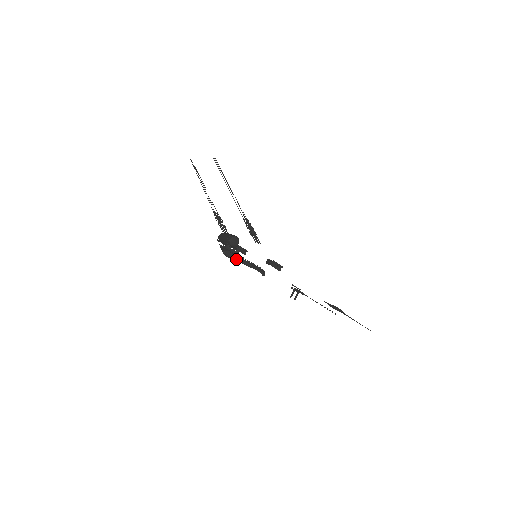
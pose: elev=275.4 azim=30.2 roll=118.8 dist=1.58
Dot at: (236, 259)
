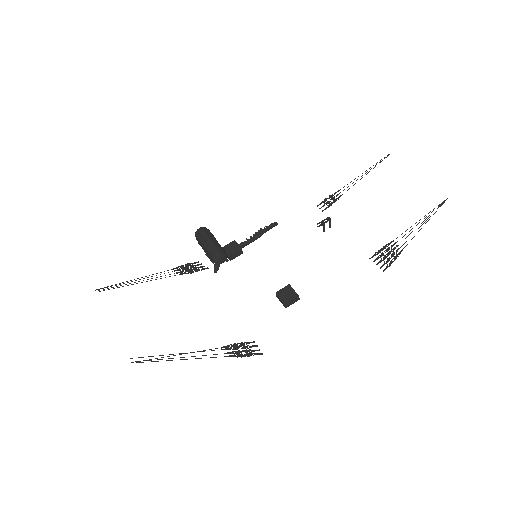
Dot at: occluded
